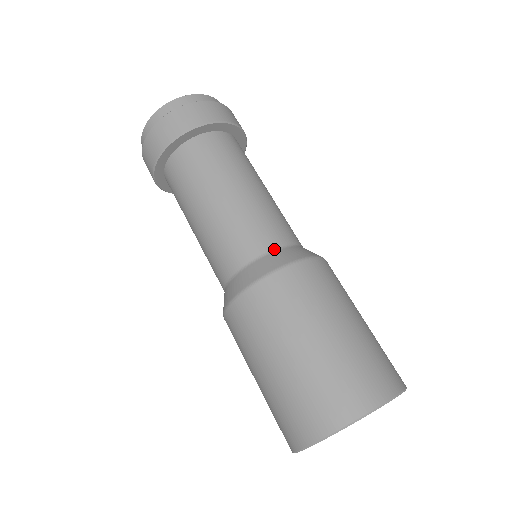
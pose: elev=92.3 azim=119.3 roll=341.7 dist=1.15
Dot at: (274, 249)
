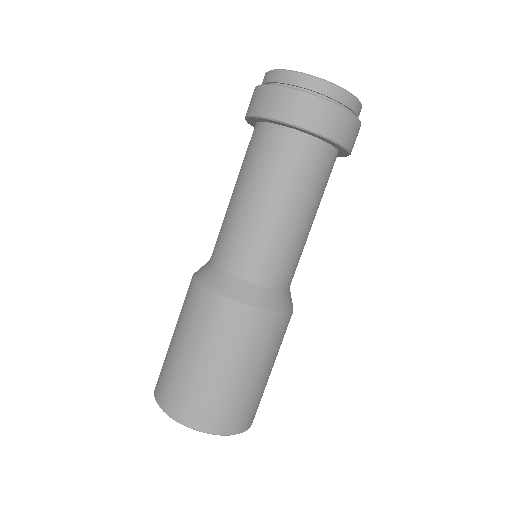
Dot at: (257, 282)
